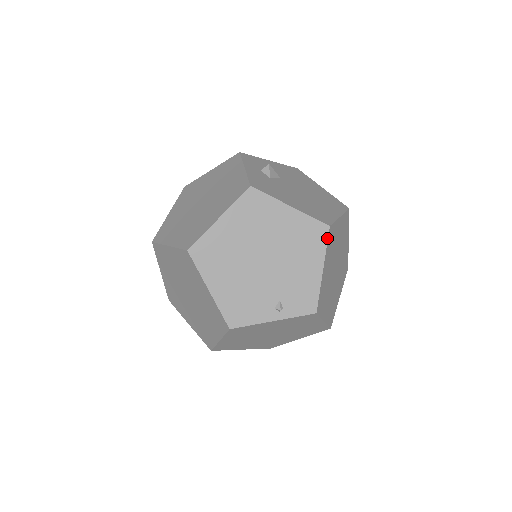
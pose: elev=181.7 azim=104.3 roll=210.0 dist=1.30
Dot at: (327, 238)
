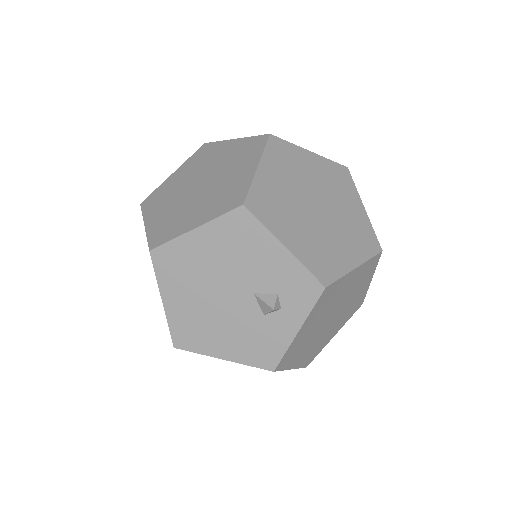
Dot at: occluded
